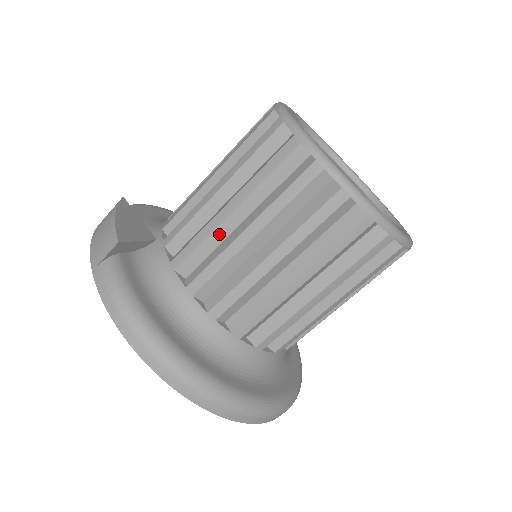
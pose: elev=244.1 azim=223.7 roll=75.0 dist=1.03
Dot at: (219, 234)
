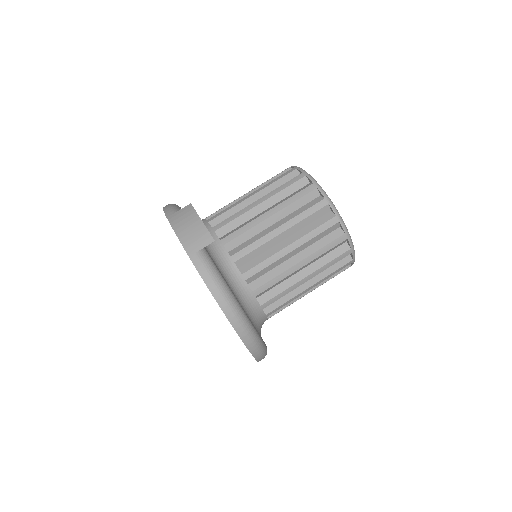
Dot at: (269, 245)
